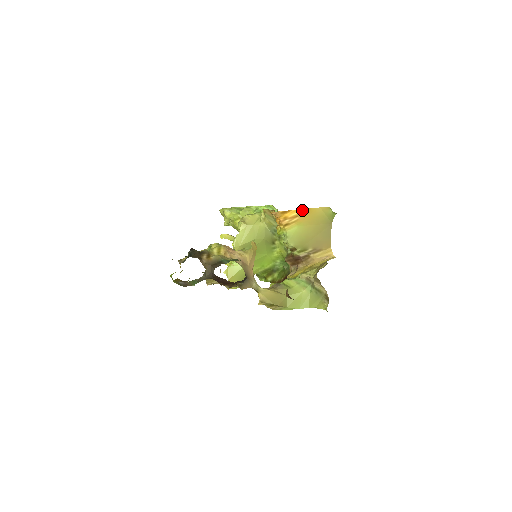
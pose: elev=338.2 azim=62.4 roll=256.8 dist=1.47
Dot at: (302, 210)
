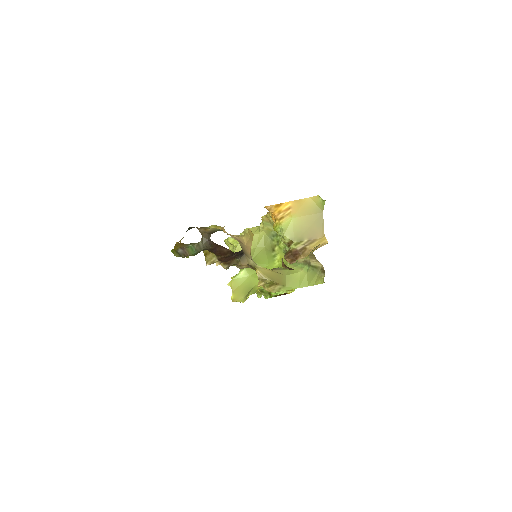
Dot at: (294, 201)
